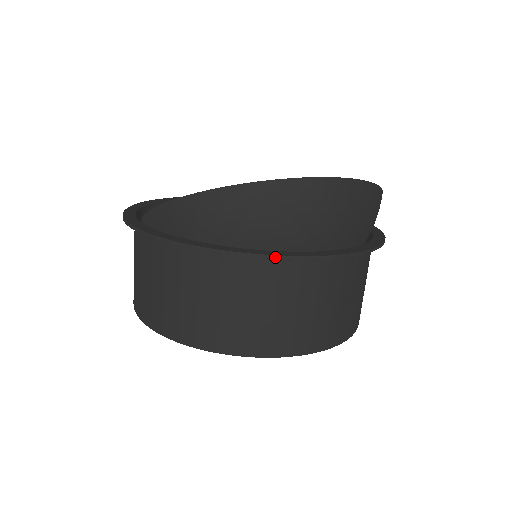
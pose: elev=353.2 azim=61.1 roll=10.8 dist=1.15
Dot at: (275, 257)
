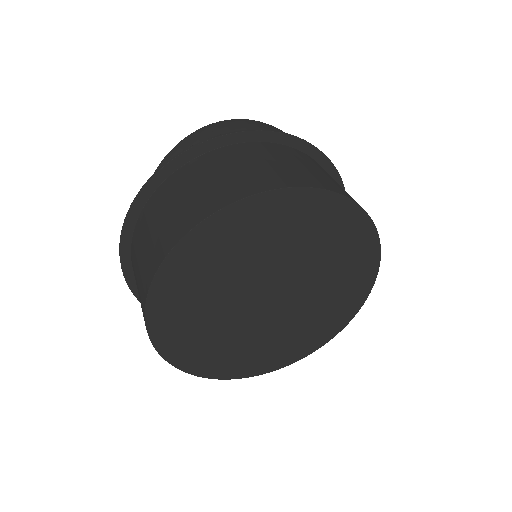
Dot at: (254, 130)
